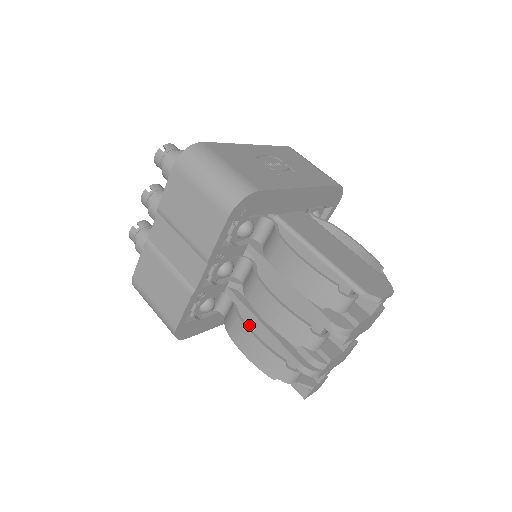
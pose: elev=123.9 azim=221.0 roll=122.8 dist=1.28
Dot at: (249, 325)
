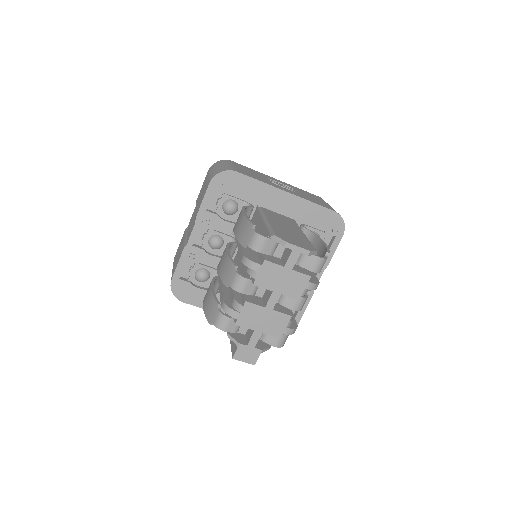
Dot at: occluded
